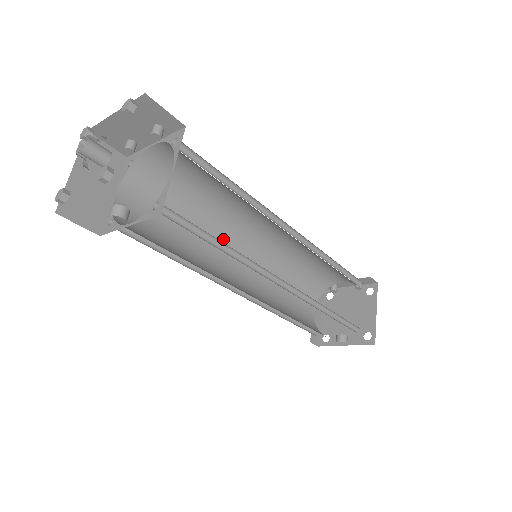
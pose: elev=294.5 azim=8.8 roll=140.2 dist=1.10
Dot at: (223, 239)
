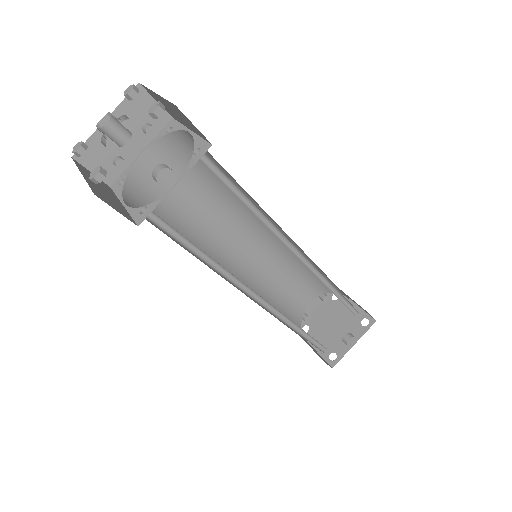
Dot at: occluded
